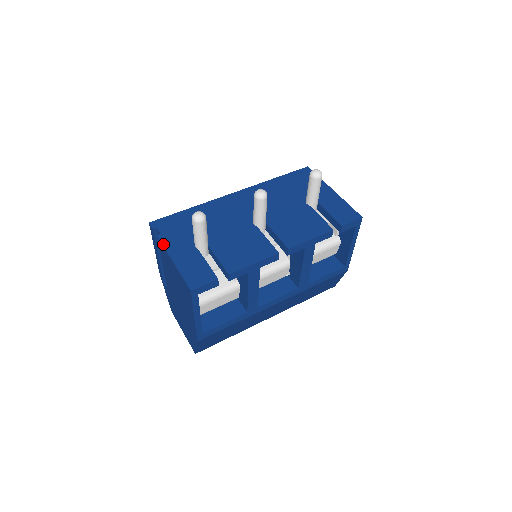
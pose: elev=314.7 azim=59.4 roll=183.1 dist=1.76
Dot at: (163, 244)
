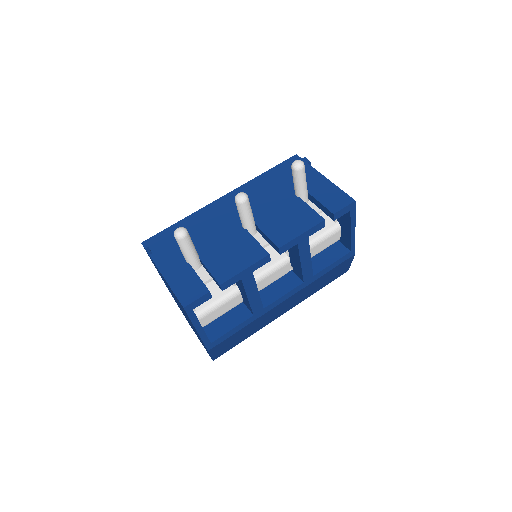
Dot at: (155, 263)
